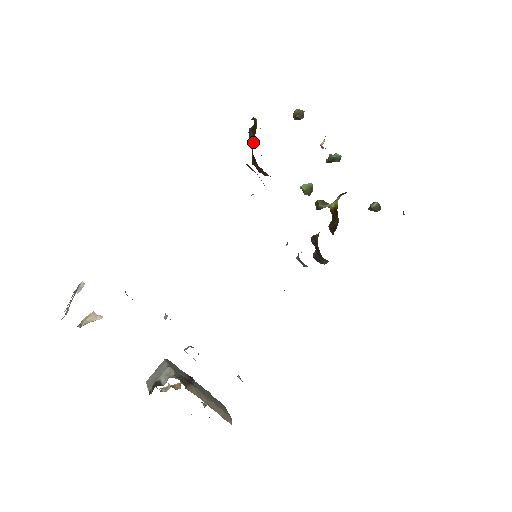
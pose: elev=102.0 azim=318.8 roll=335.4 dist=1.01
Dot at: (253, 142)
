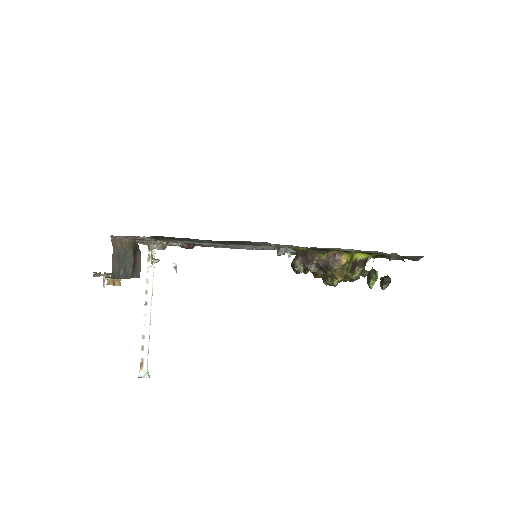
Dot at: occluded
